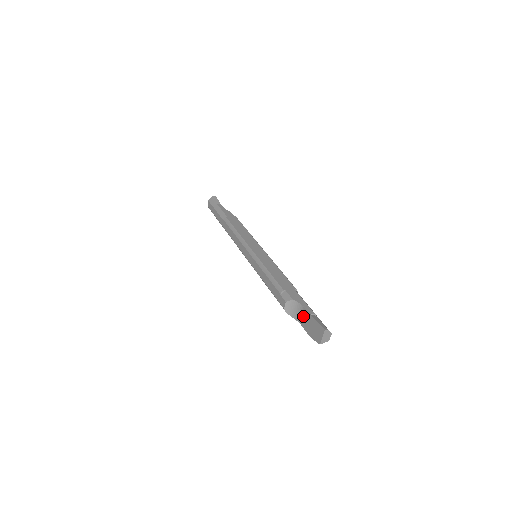
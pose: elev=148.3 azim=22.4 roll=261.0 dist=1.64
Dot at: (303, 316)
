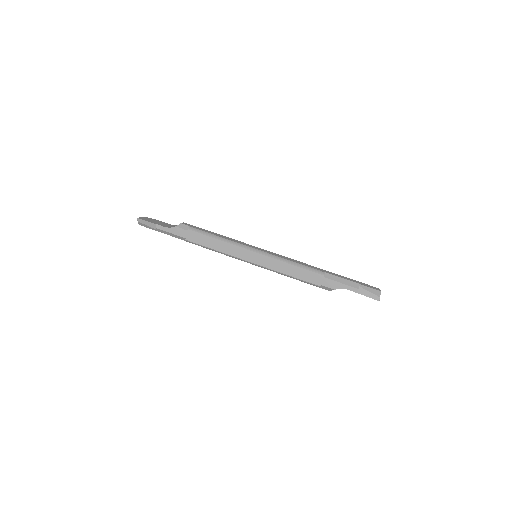
Dot at: occluded
